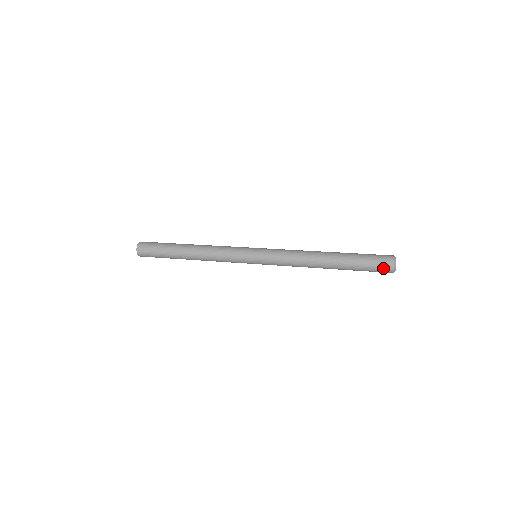
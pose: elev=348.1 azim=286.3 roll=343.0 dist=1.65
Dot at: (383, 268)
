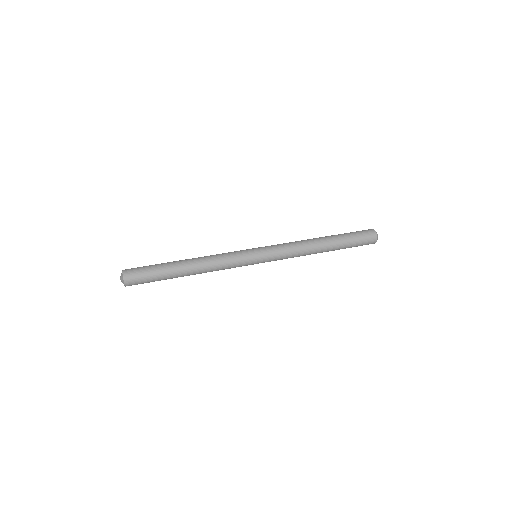
Dot at: (369, 241)
